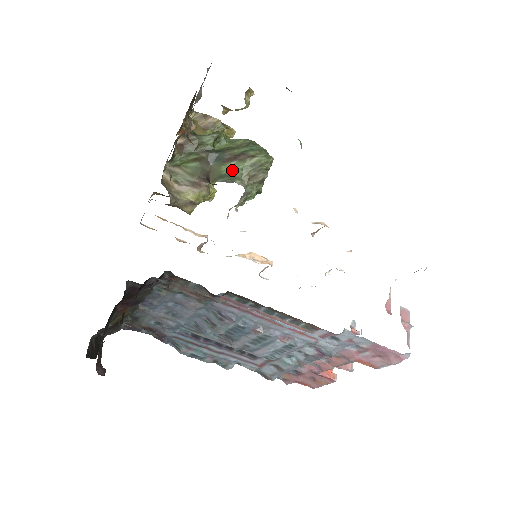
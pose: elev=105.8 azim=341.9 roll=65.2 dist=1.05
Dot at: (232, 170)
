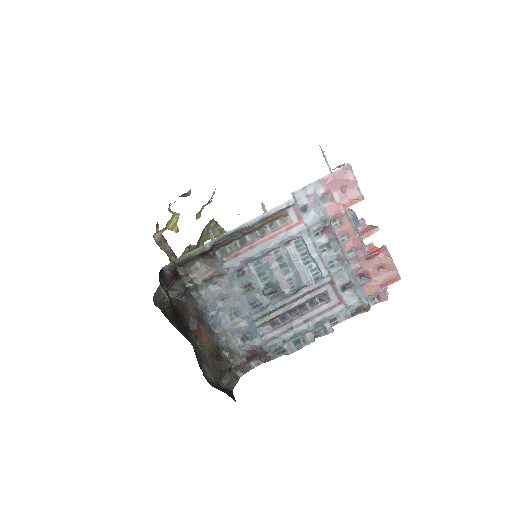
Dot at: (202, 243)
